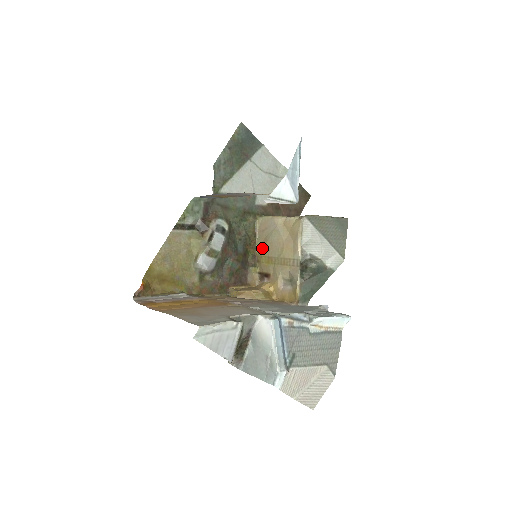
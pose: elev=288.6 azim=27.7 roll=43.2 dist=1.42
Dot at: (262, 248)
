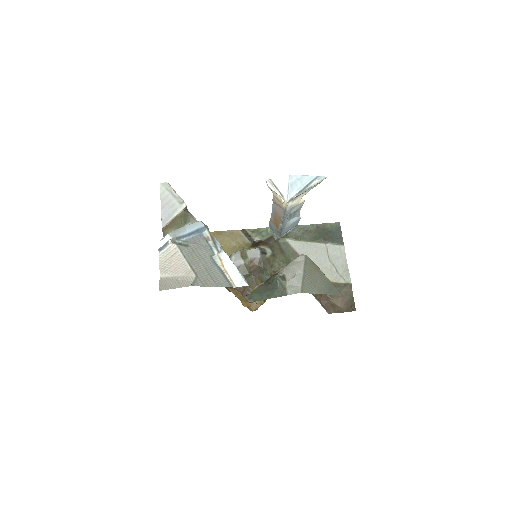
Dot at: occluded
